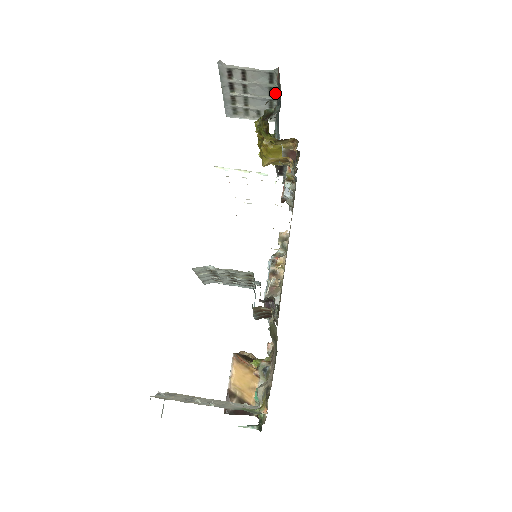
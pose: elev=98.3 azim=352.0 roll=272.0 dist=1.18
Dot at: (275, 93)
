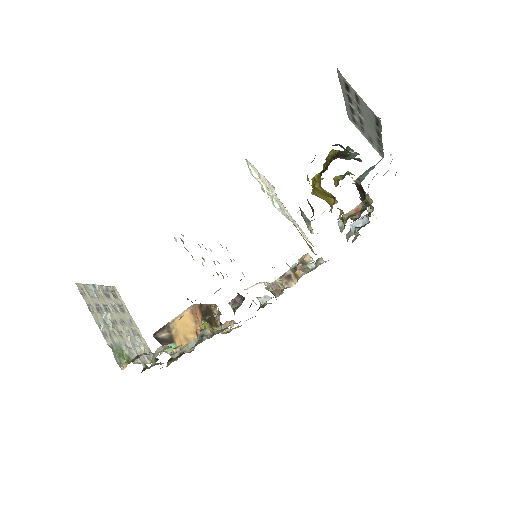
Dot at: (381, 136)
